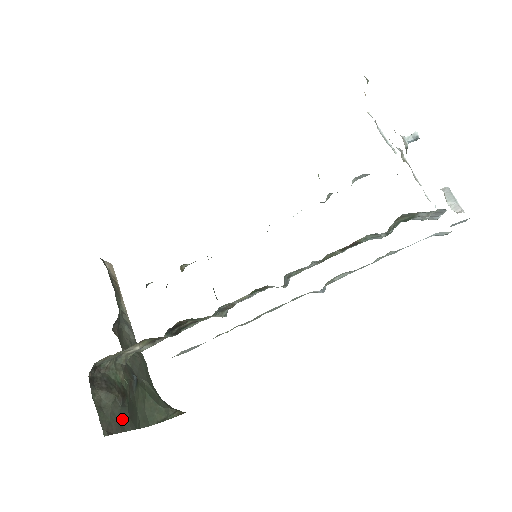
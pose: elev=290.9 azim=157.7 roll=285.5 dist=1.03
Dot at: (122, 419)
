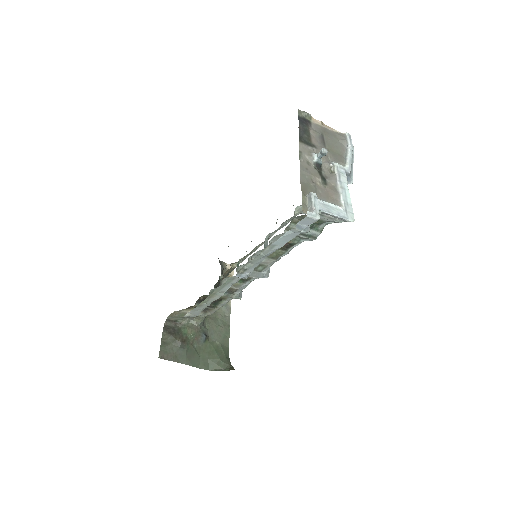
Dot at: (179, 355)
